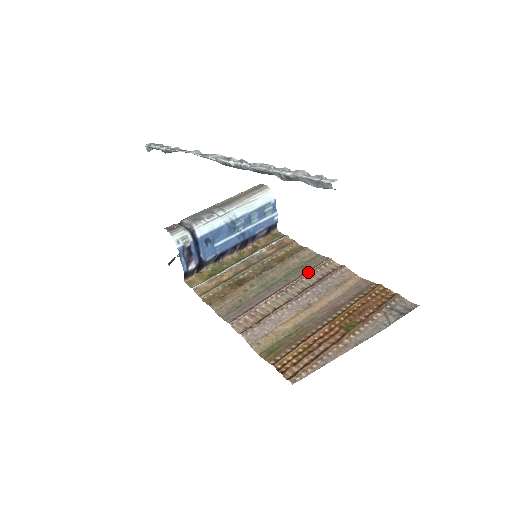
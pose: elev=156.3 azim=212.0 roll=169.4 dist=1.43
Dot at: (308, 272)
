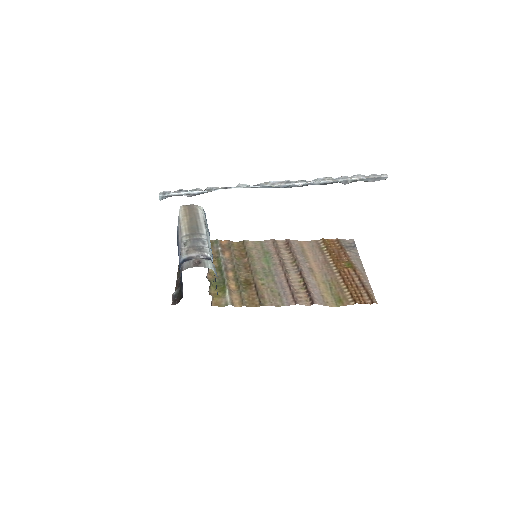
Dot at: (278, 253)
